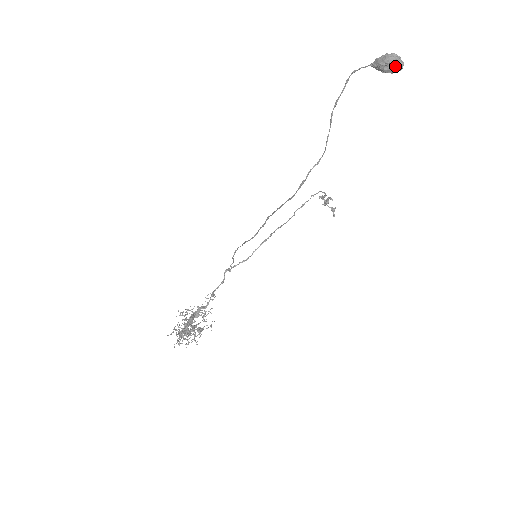
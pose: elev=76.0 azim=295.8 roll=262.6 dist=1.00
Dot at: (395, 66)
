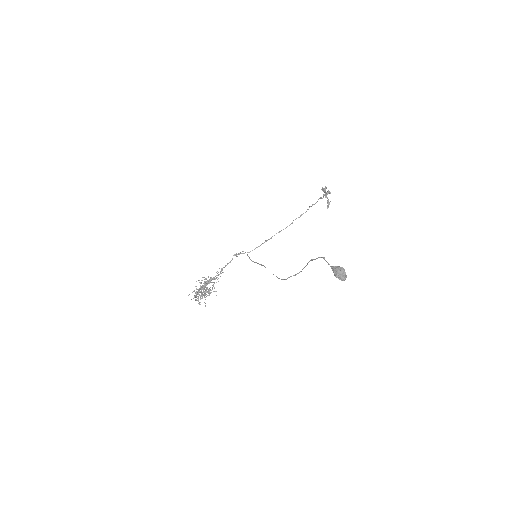
Dot at: (341, 279)
